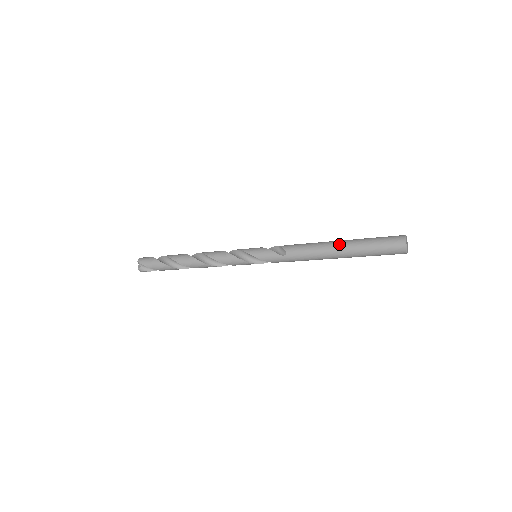
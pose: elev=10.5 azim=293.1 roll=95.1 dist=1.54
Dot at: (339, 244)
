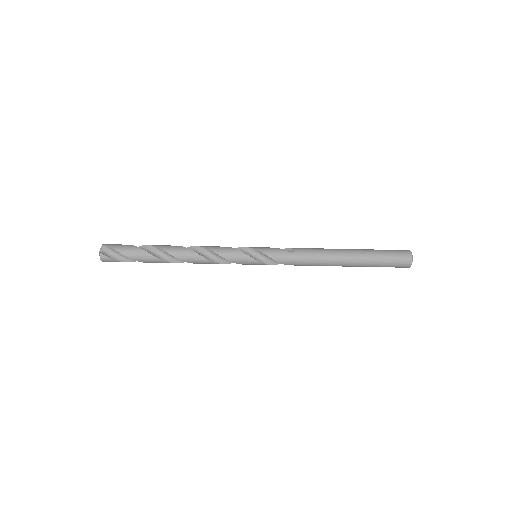
Dot at: (349, 249)
